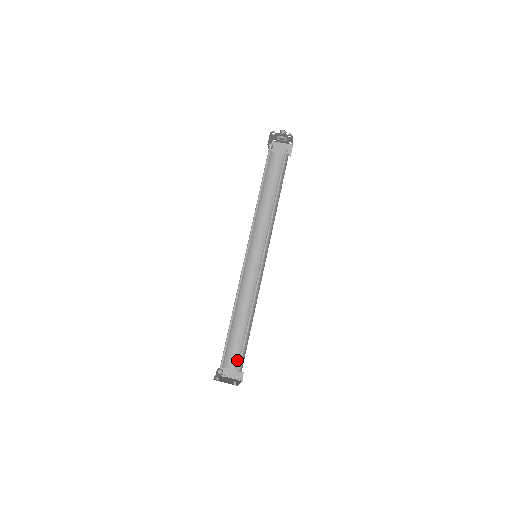
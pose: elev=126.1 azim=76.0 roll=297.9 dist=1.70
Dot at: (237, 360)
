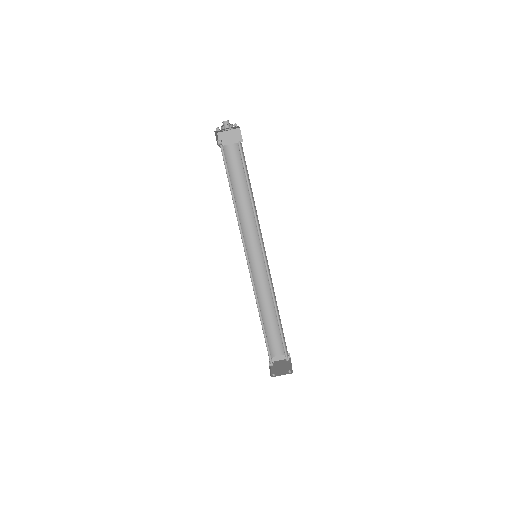
Dot at: (279, 346)
